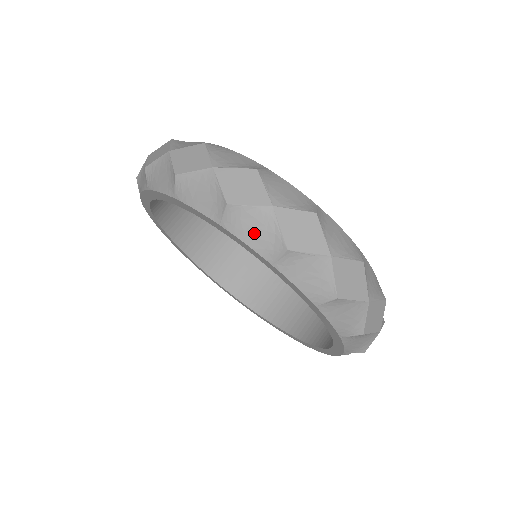
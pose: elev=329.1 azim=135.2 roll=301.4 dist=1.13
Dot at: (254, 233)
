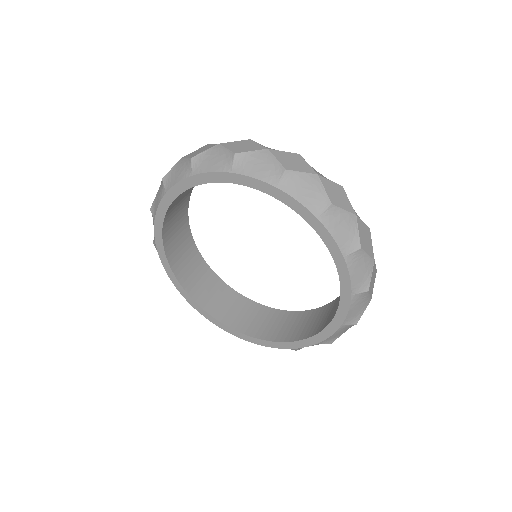
Dot at: (258, 168)
